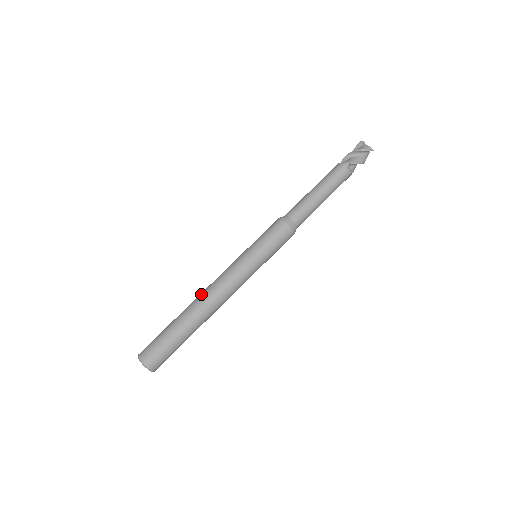
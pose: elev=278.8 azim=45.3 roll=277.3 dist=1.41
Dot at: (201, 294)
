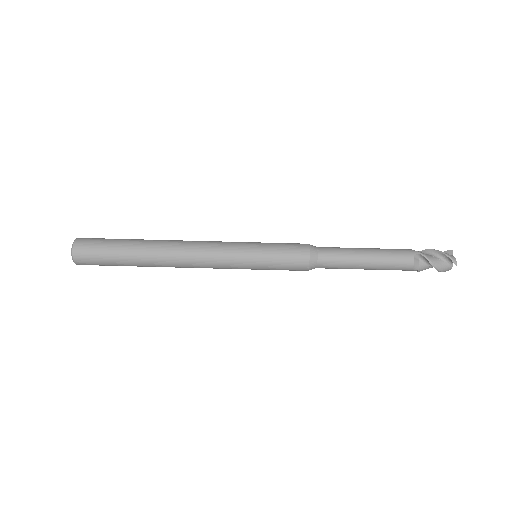
Dot at: (179, 240)
